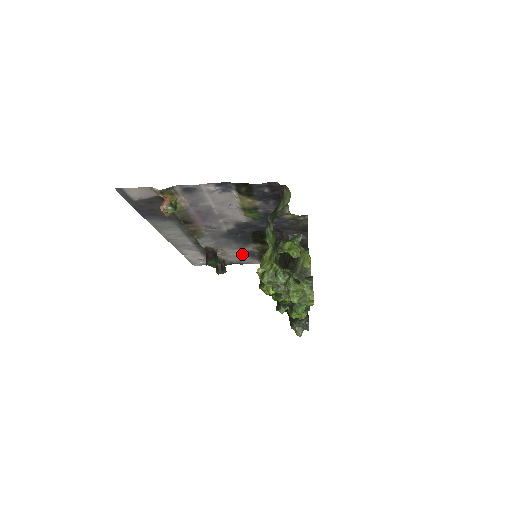
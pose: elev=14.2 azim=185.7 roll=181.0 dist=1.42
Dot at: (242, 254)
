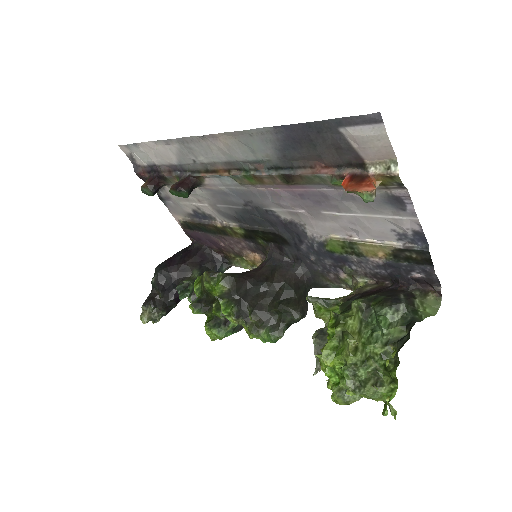
Dot at: (196, 207)
